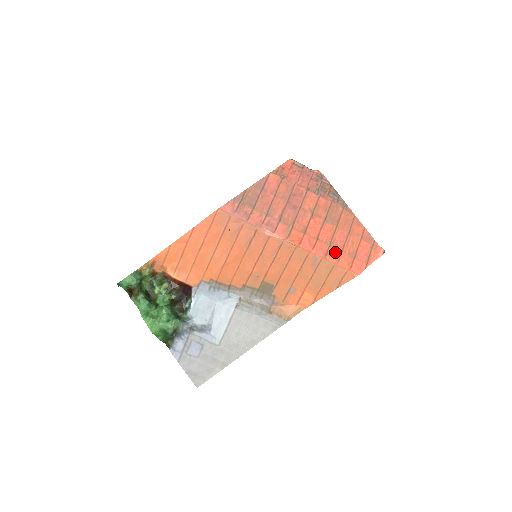
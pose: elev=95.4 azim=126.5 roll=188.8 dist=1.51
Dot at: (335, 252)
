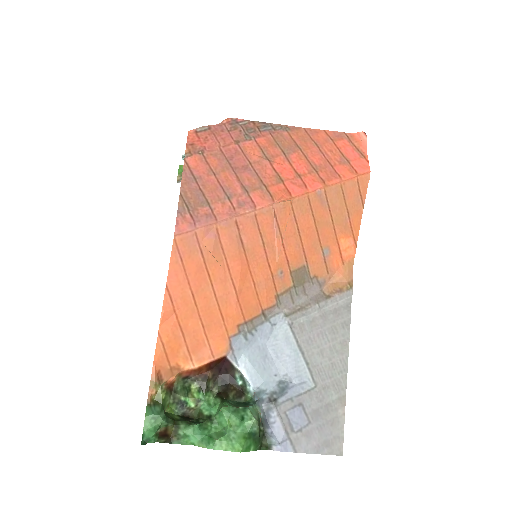
Dot at: (327, 173)
